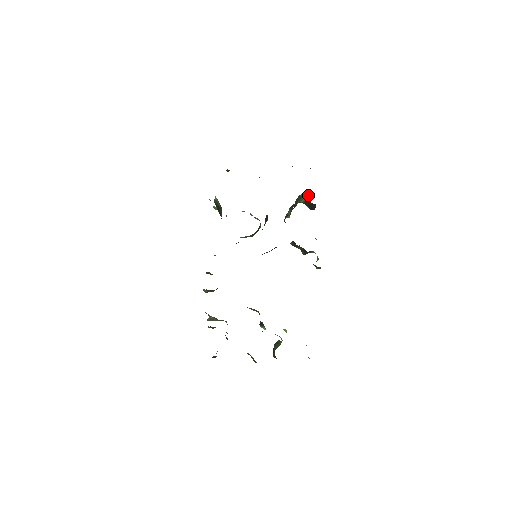
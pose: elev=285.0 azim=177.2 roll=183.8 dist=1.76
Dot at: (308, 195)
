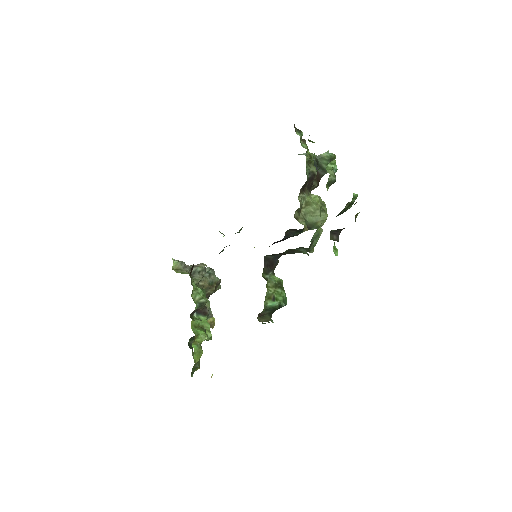
Dot at: occluded
